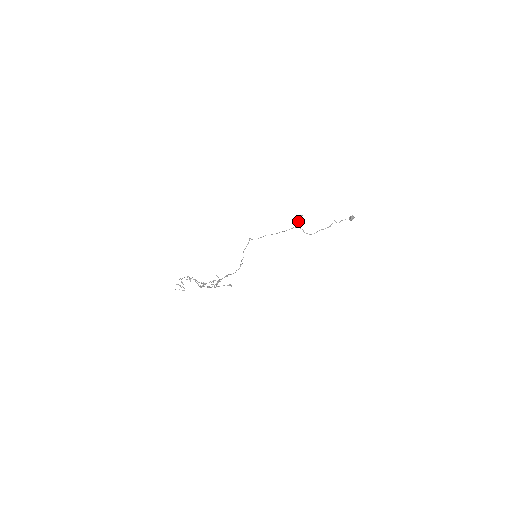
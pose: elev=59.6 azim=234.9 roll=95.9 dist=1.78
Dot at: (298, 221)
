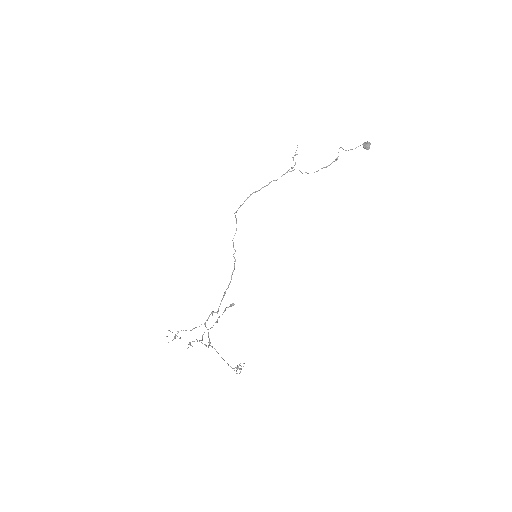
Dot at: (293, 160)
